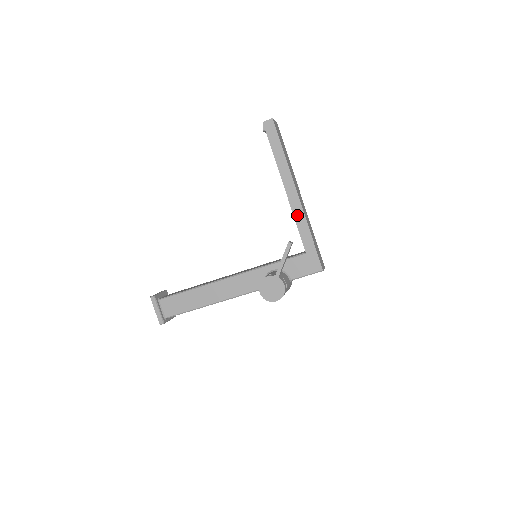
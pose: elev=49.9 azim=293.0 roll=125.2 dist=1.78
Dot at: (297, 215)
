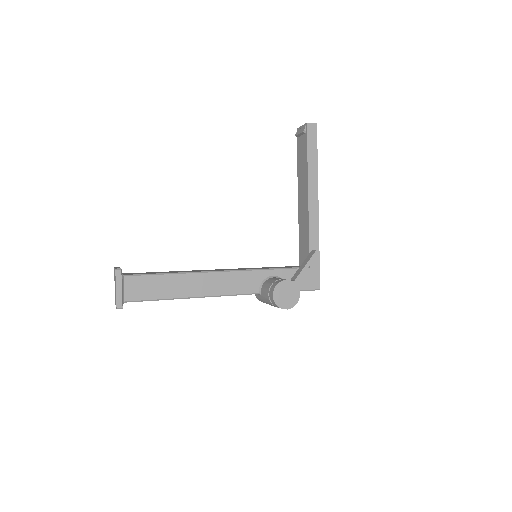
Dot at: (312, 226)
